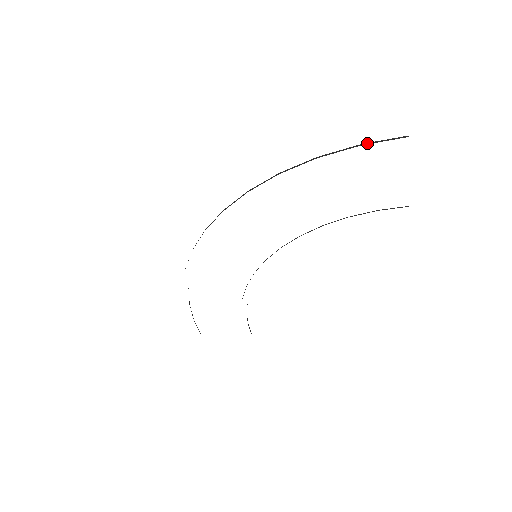
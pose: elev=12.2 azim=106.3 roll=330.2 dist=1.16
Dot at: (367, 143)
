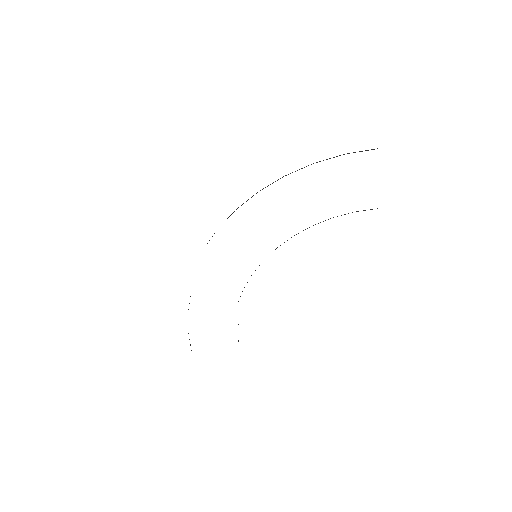
Dot at: (349, 153)
